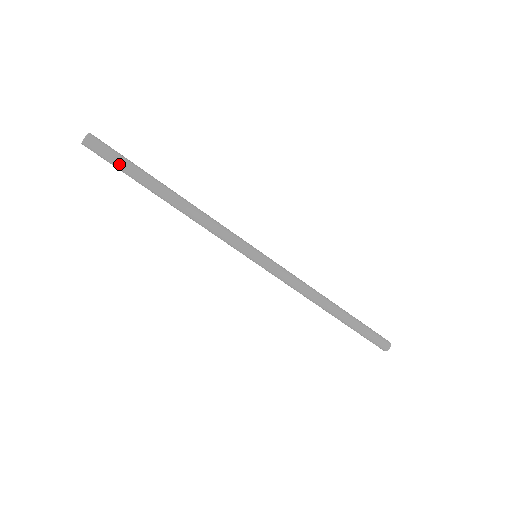
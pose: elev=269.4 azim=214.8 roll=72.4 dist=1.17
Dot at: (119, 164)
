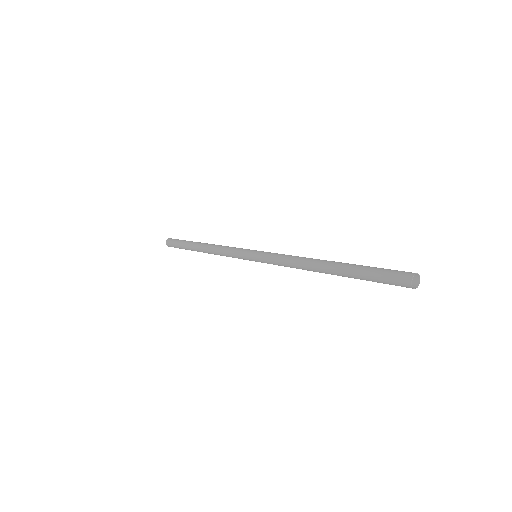
Dot at: (179, 243)
